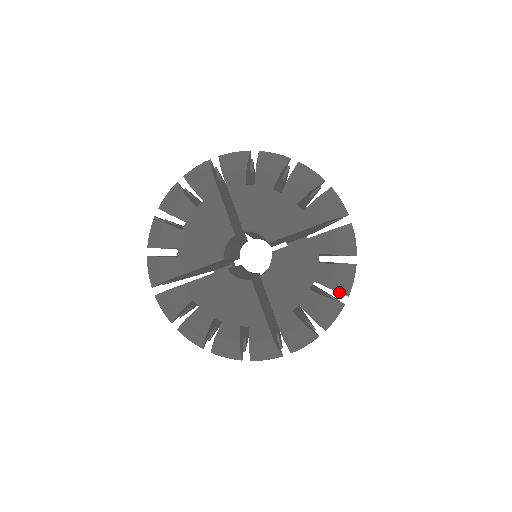
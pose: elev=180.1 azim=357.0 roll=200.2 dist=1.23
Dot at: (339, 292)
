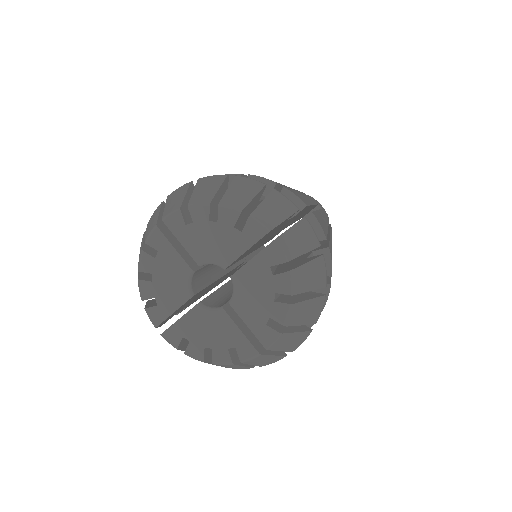
Dot at: (308, 291)
